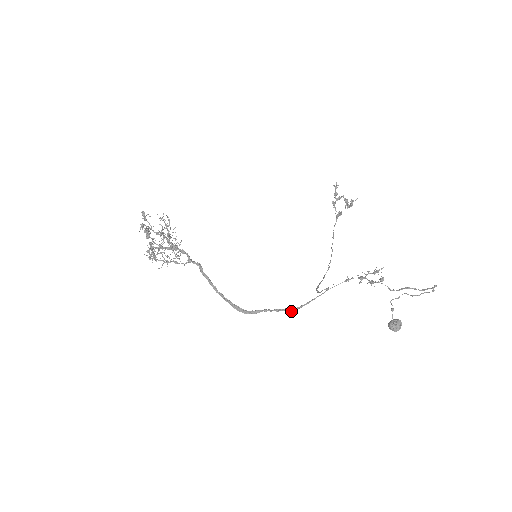
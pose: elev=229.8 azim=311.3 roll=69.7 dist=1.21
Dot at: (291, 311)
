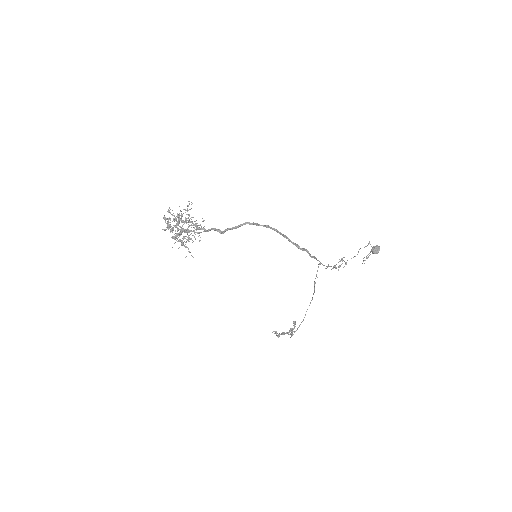
Dot at: (308, 251)
